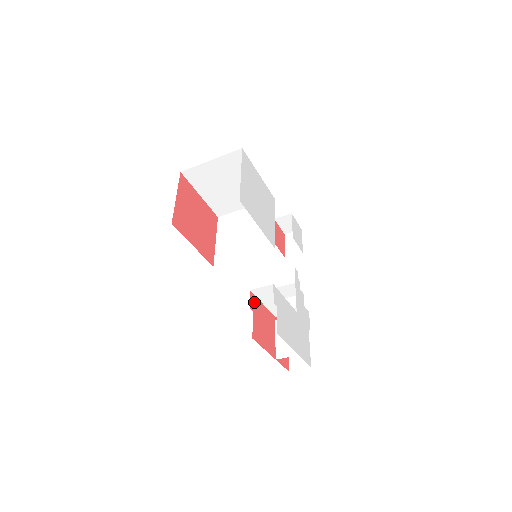
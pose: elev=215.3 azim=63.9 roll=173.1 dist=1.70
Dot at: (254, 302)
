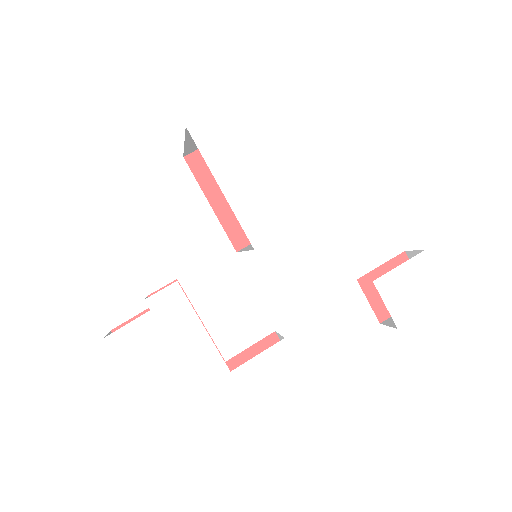
Dot at: occluded
